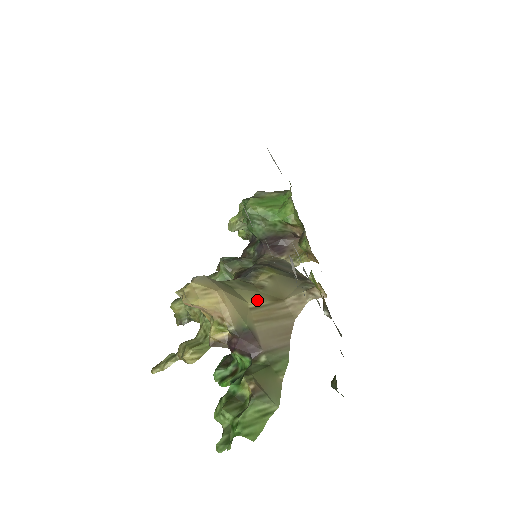
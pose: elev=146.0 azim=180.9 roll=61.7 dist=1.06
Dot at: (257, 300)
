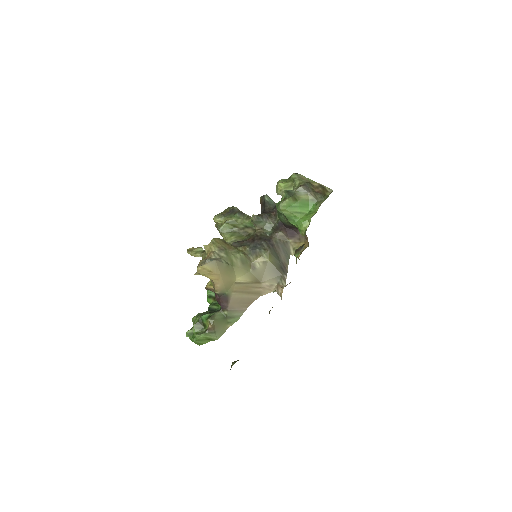
Dot at: (243, 278)
